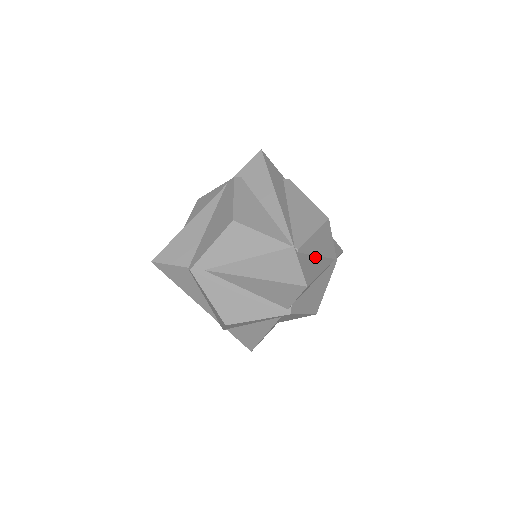
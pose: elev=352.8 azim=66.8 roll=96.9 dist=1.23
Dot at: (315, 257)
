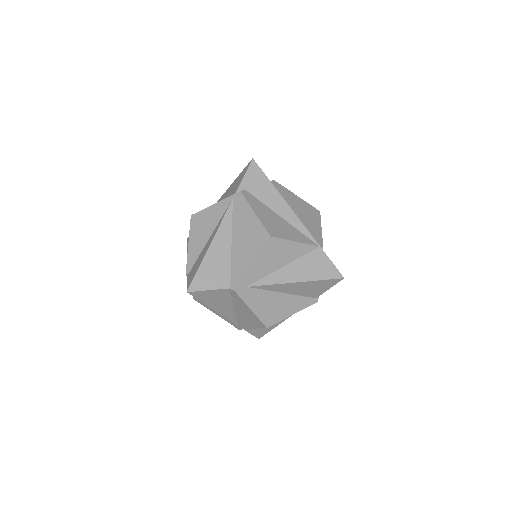
Dot at: occluded
